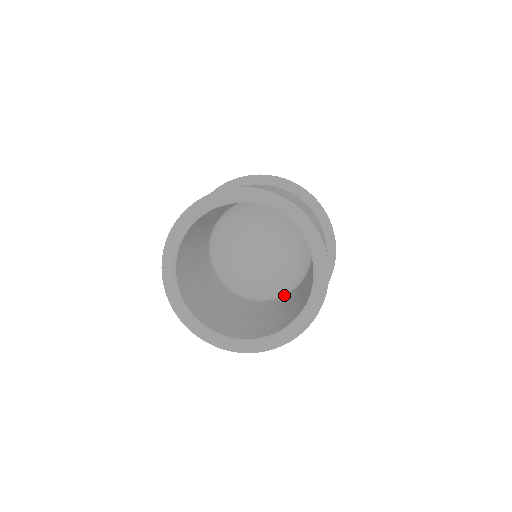
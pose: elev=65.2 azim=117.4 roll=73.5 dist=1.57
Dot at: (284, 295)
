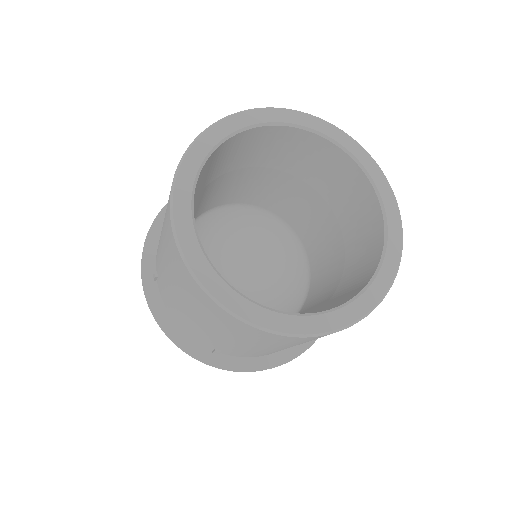
Dot at: occluded
